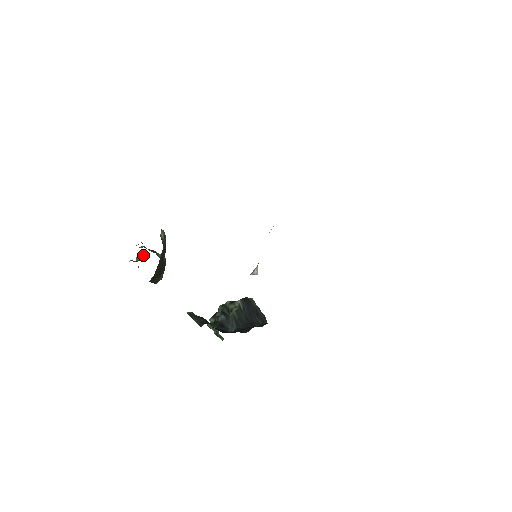
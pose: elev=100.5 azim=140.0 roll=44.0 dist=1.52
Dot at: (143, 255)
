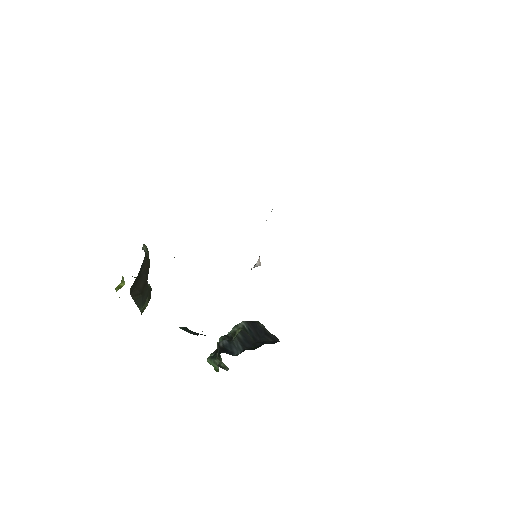
Dot at: (124, 283)
